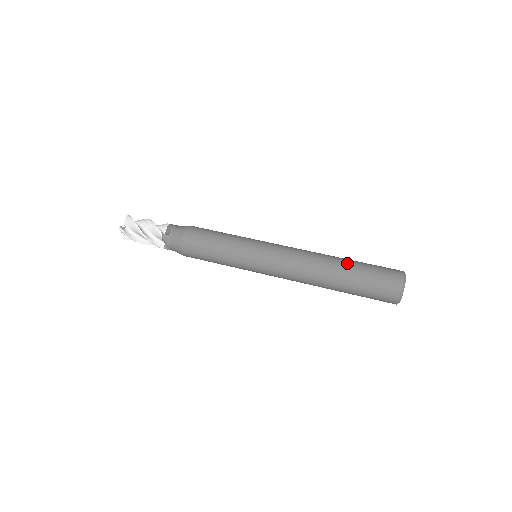
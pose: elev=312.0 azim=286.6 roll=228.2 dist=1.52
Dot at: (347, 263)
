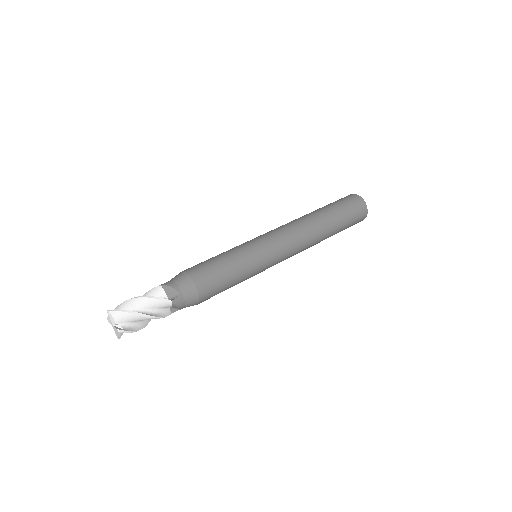
Dot at: (327, 213)
